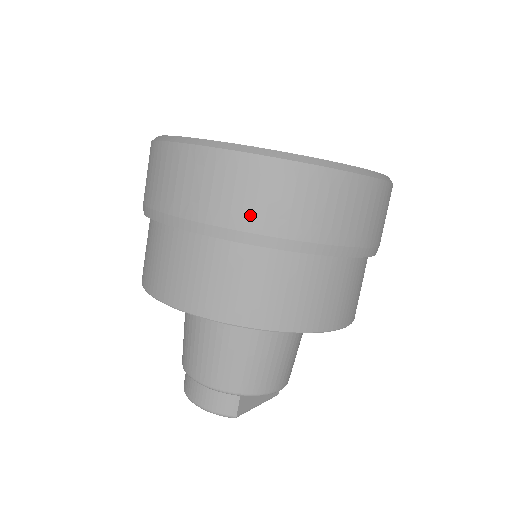
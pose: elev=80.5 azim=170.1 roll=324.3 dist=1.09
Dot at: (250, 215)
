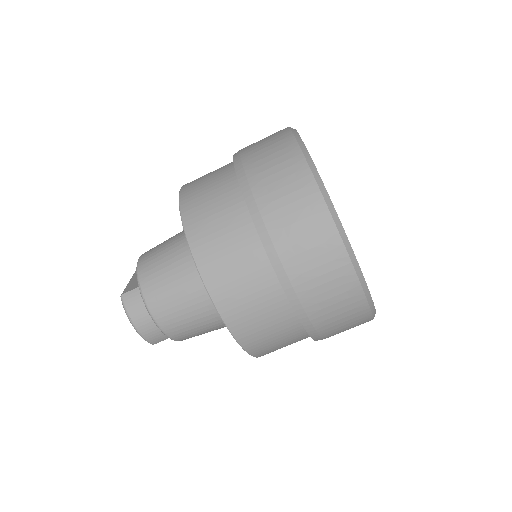
Dot at: (327, 323)
